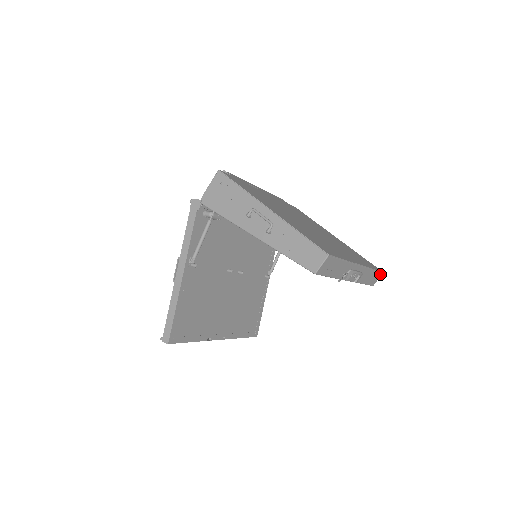
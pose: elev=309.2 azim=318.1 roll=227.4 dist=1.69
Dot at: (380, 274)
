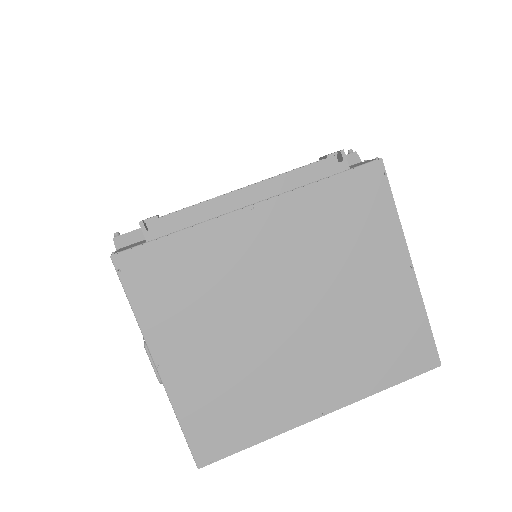
Dot at: (431, 367)
